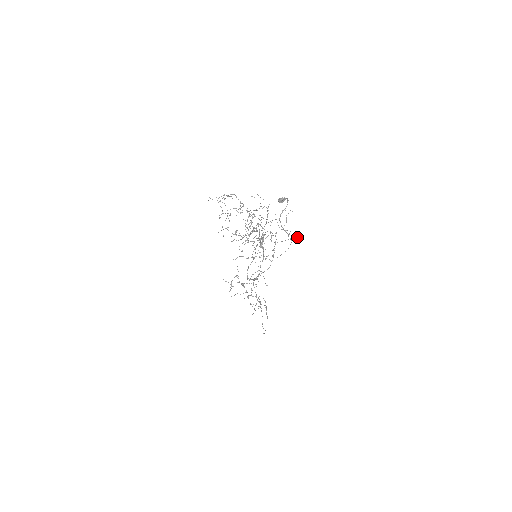
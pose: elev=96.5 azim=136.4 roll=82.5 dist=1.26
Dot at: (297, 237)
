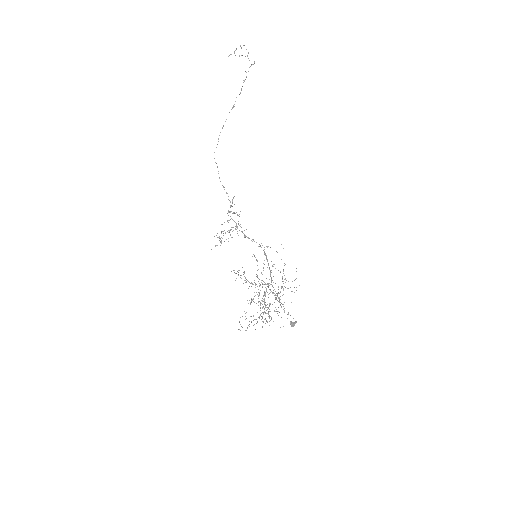
Dot at: occluded
